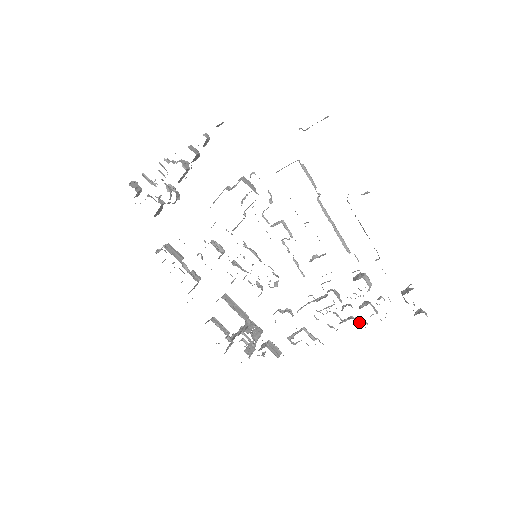
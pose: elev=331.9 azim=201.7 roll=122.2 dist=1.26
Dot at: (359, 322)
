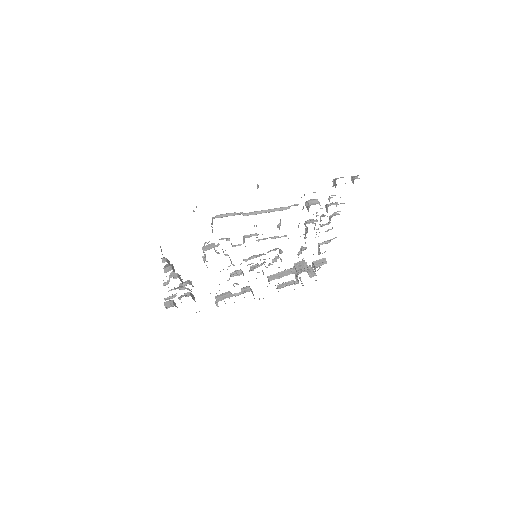
Dot at: (336, 213)
